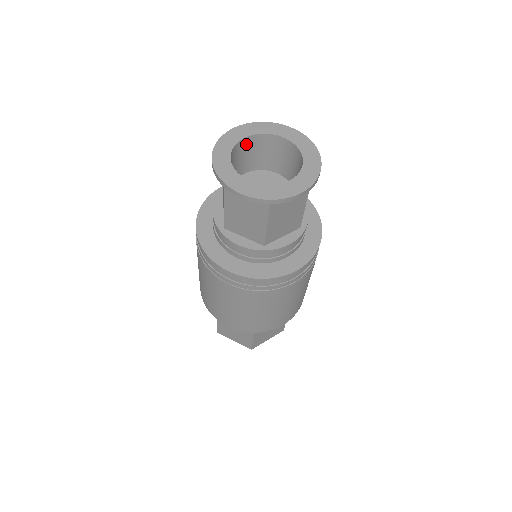
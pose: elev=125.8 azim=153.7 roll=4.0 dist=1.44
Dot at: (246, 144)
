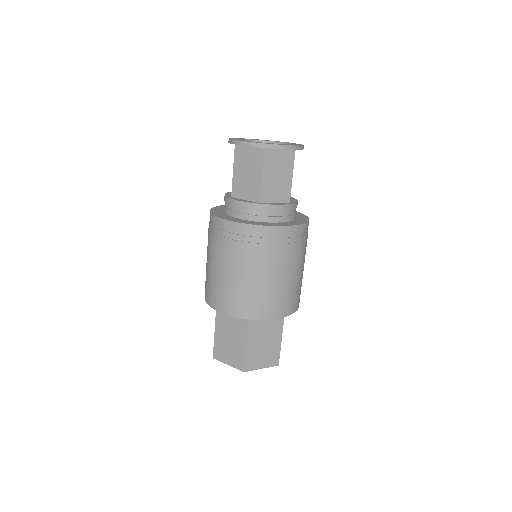
Dot at: occluded
